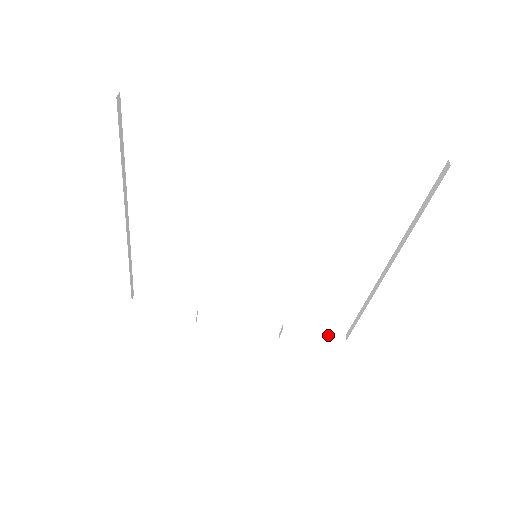
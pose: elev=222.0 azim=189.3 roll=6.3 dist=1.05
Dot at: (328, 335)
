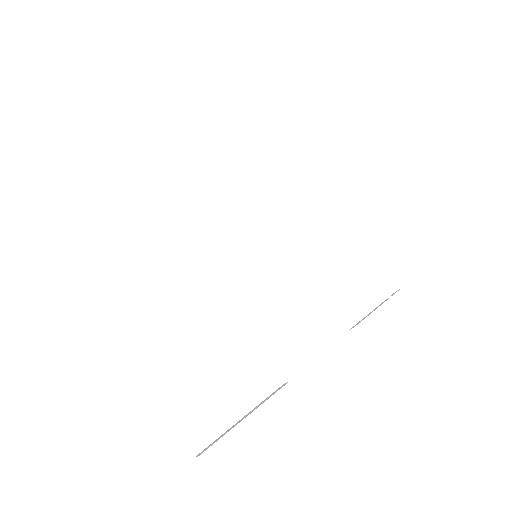
Dot at: occluded
